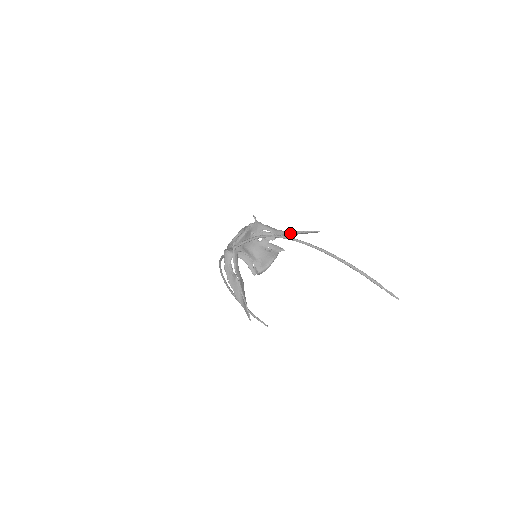
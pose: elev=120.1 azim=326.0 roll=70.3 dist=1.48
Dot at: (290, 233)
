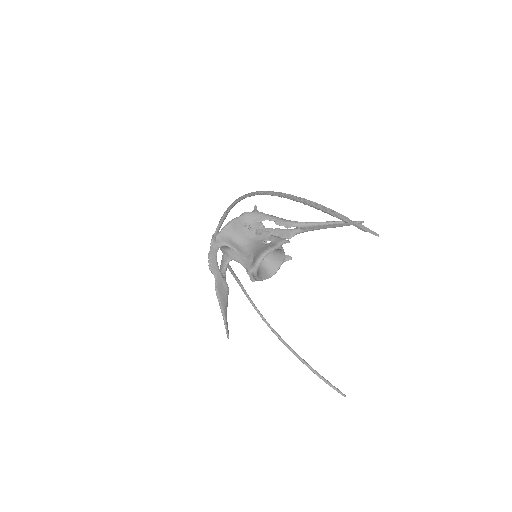
Dot at: (309, 224)
